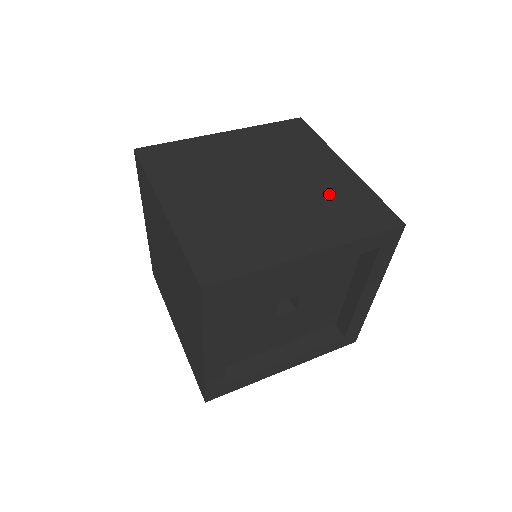
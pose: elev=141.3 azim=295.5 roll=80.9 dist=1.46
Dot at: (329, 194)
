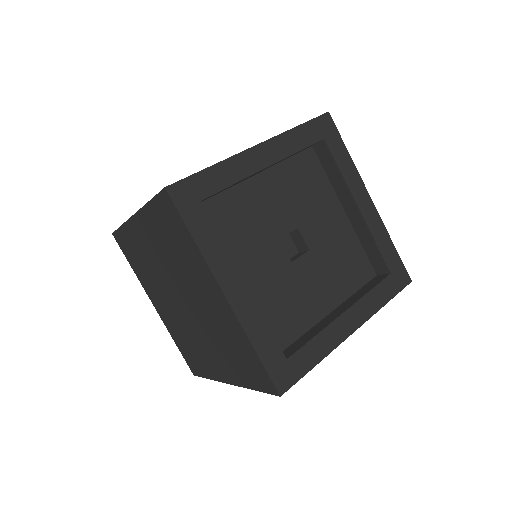
Dot at: occluded
